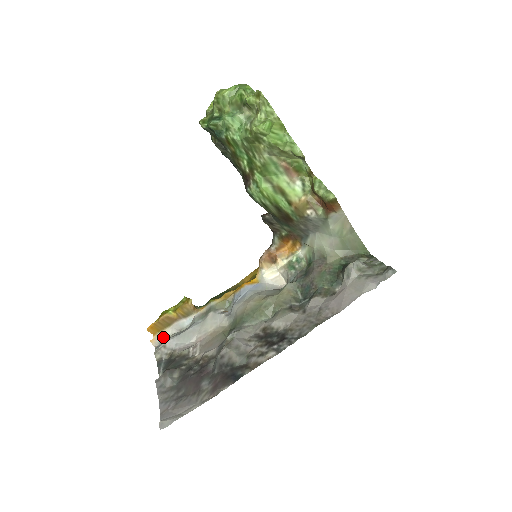
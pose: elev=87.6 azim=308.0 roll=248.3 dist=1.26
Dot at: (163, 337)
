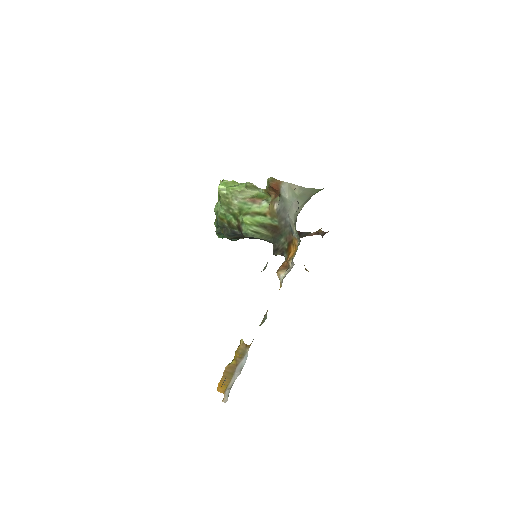
Dot at: (229, 388)
